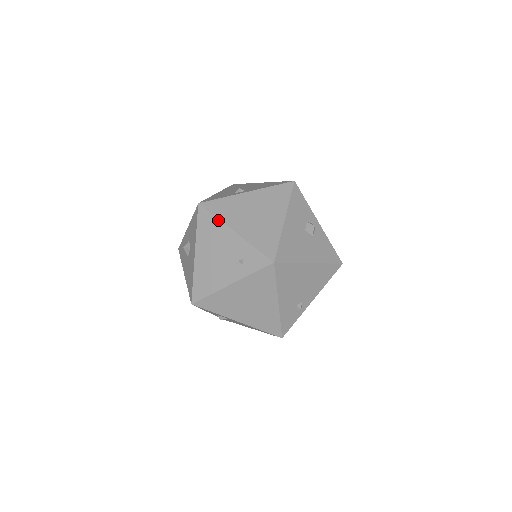
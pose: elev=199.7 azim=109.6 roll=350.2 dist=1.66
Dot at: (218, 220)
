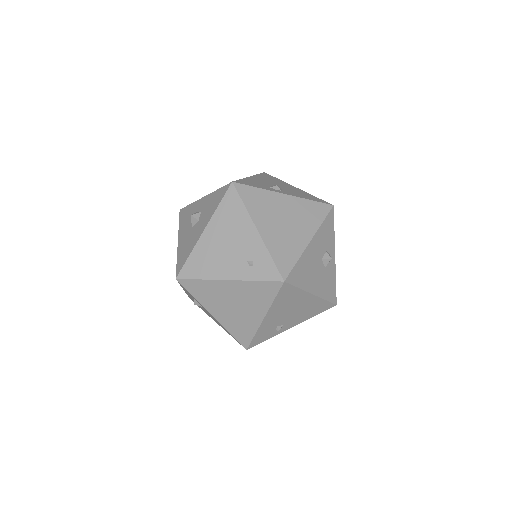
Dot at: (245, 210)
